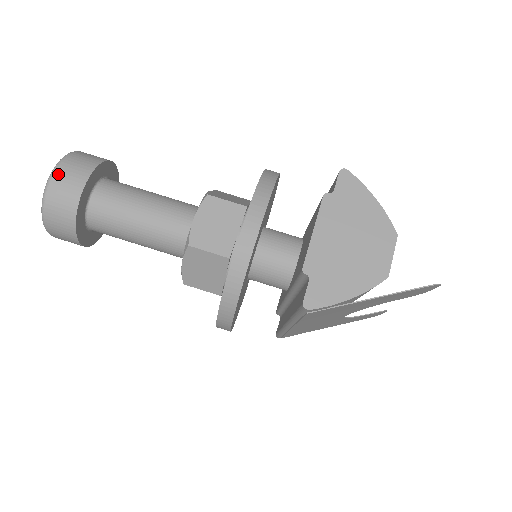
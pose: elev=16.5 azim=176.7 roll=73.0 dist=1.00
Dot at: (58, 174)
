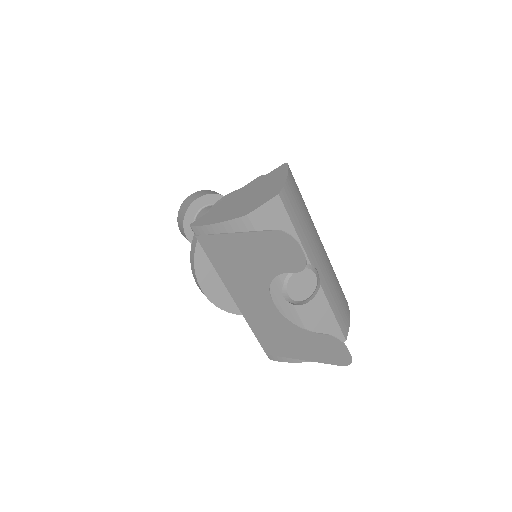
Dot at: (193, 194)
